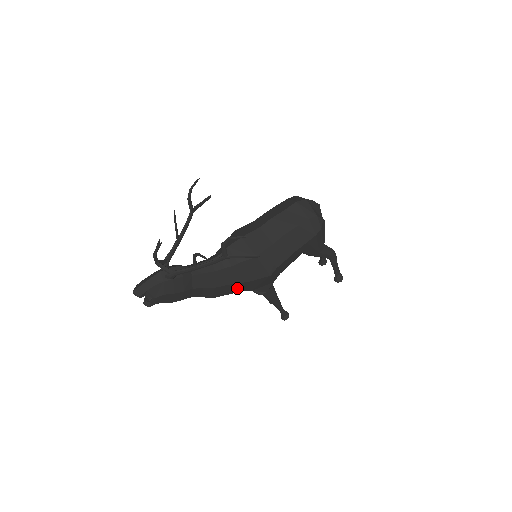
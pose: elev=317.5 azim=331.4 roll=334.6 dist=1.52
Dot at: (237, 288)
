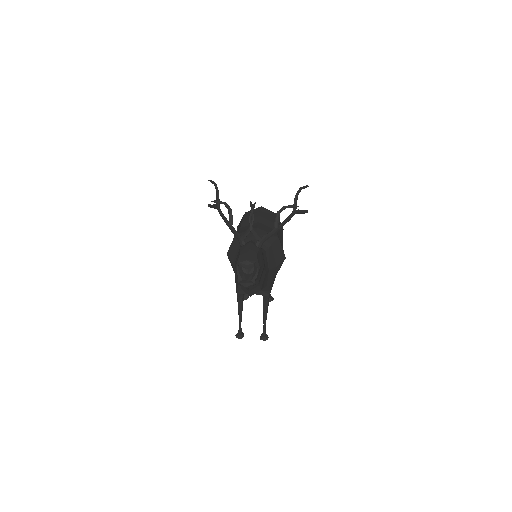
Dot at: (267, 279)
